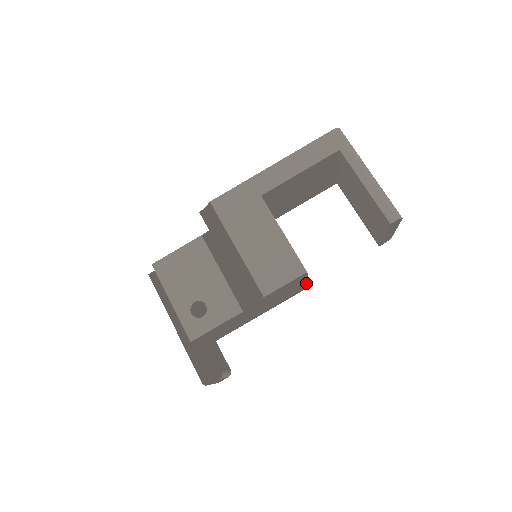
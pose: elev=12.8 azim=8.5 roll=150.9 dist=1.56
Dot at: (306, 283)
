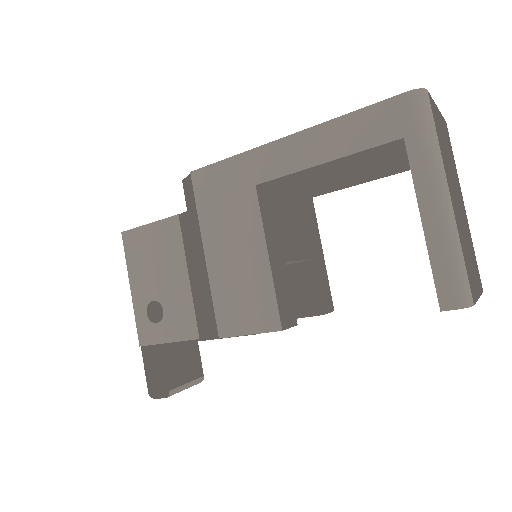
Dot at: (320, 312)
